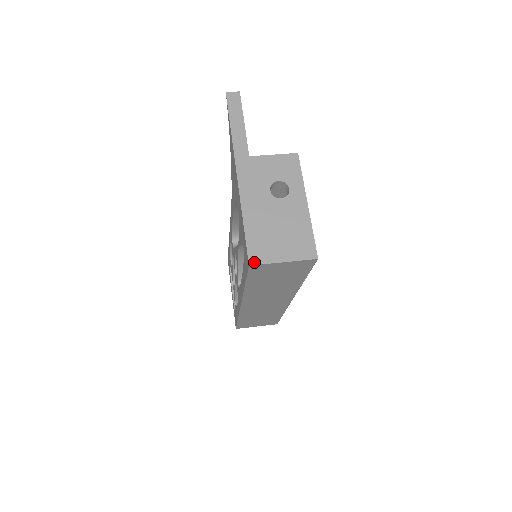
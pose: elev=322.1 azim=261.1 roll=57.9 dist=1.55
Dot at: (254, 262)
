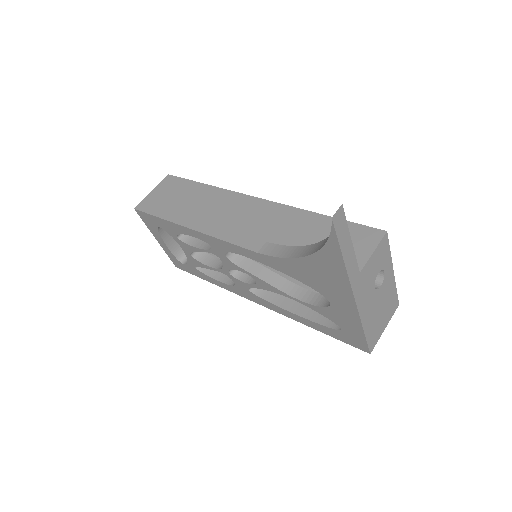
Dot at: (372, 349)
